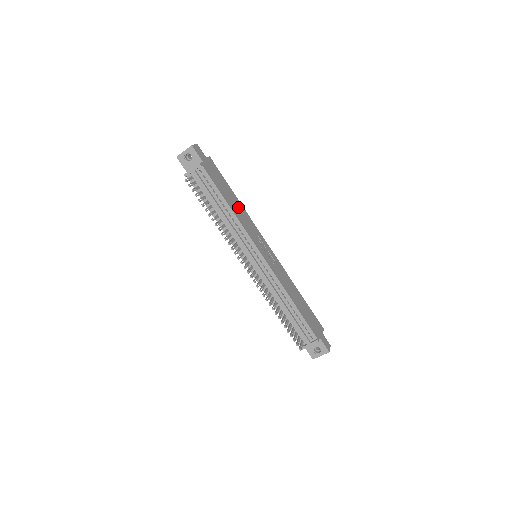
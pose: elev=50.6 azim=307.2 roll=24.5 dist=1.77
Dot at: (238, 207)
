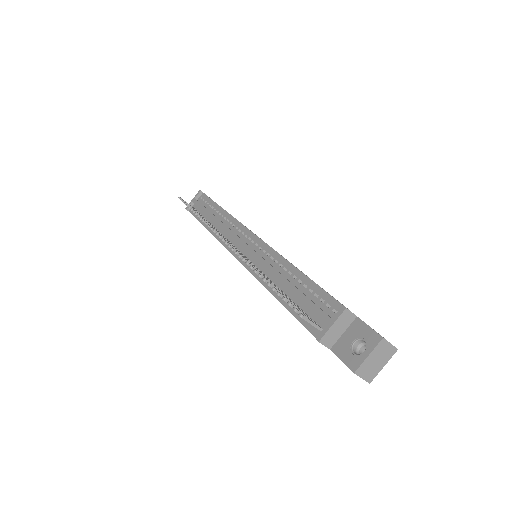
Dot at: occluded
